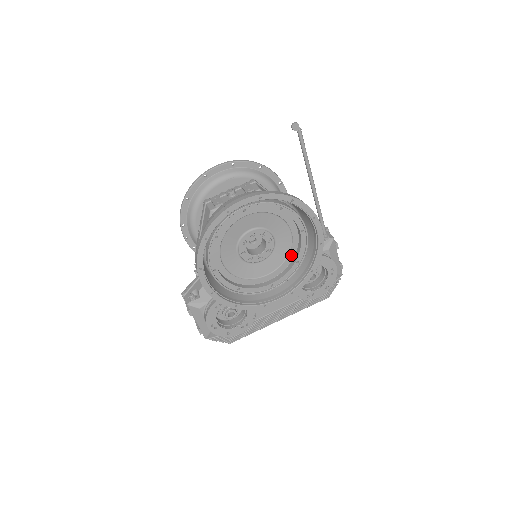
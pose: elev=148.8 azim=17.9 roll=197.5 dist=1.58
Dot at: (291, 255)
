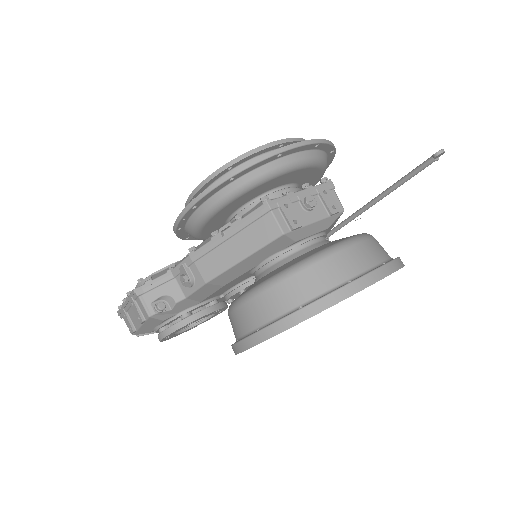
Dot at: occluded
